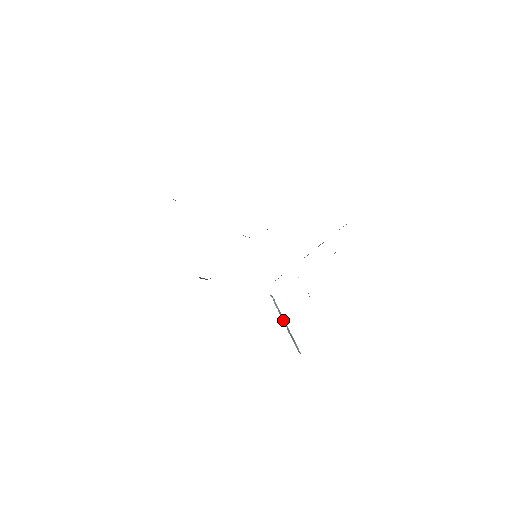
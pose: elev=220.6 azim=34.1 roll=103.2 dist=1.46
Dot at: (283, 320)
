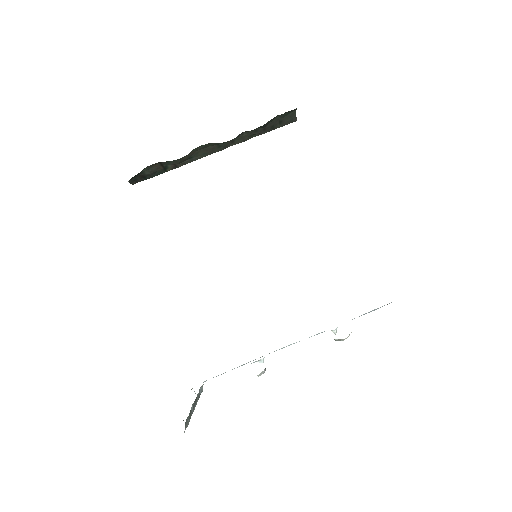
Dot at: (195, 402)
